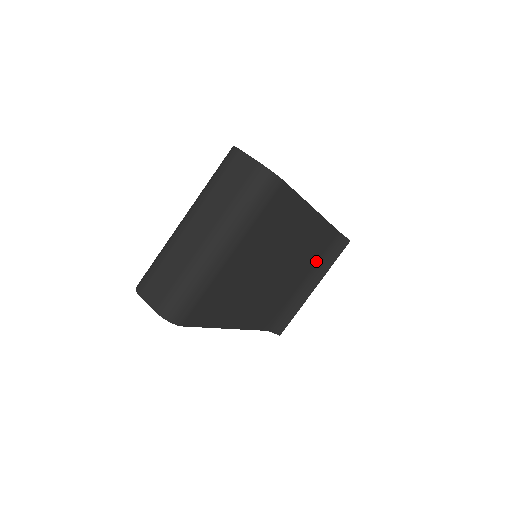
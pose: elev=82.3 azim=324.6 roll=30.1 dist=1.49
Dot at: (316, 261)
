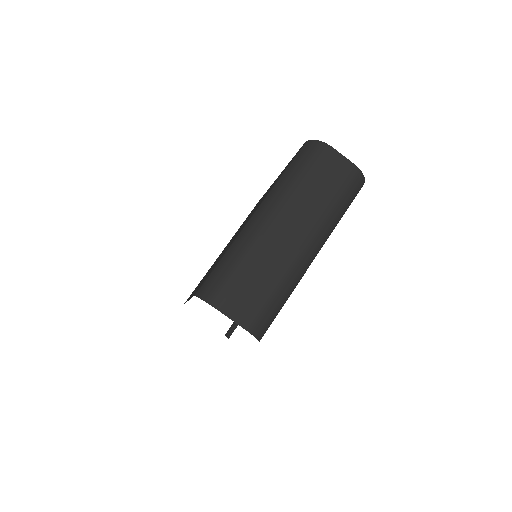
Dot at: occluded
